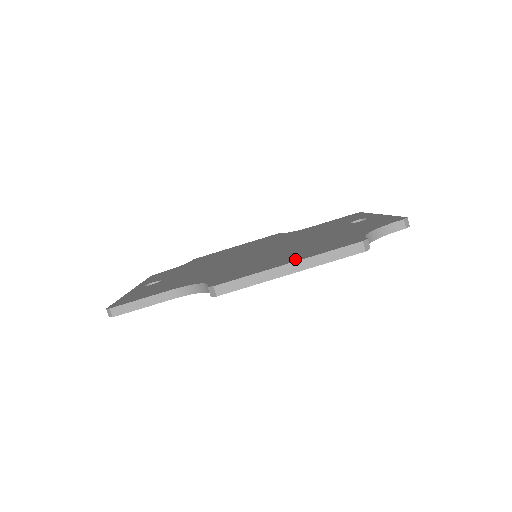
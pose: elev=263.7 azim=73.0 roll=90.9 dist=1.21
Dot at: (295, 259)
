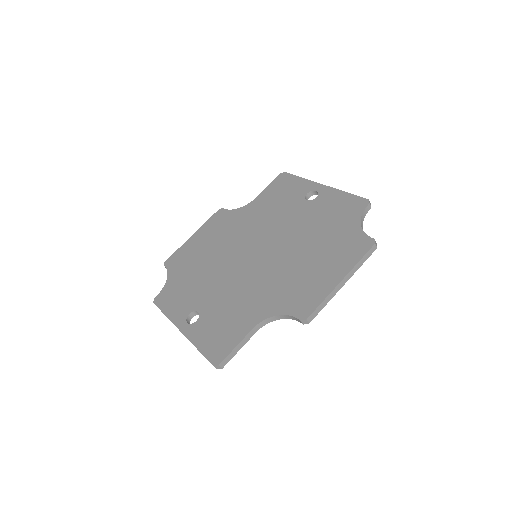
Dot at: (340, 273)
